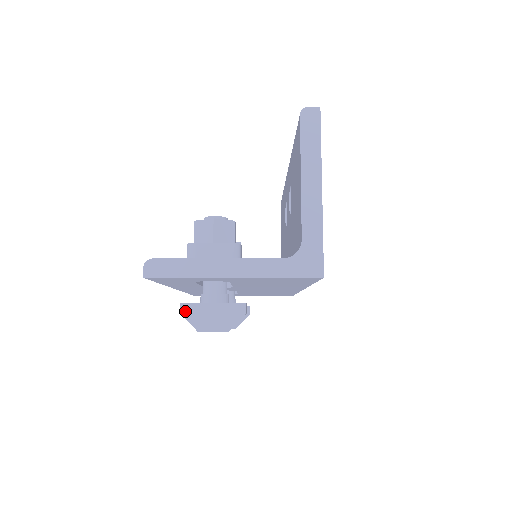
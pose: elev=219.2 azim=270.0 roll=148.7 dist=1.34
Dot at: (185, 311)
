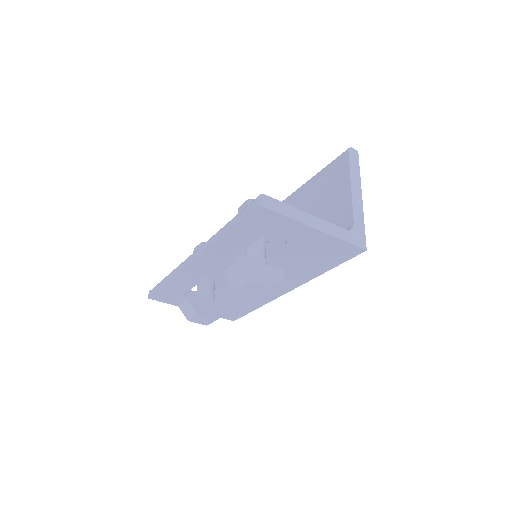
Dot at: (240, 262)
